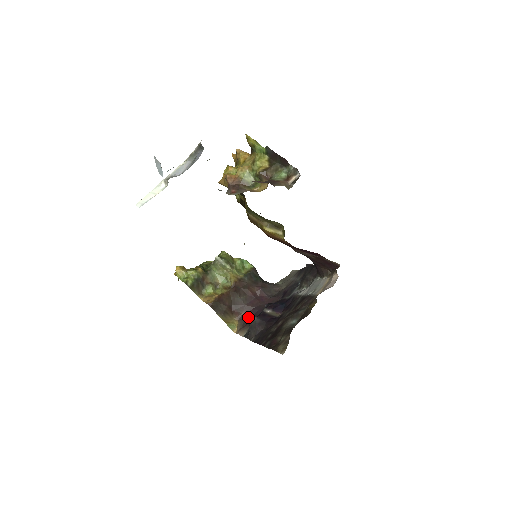
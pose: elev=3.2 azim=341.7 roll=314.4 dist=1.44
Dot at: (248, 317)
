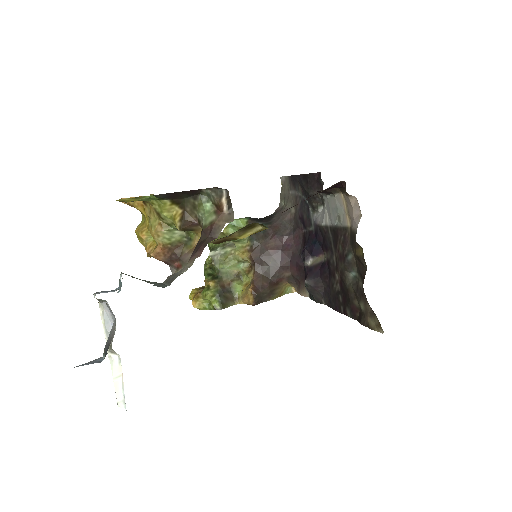
Dot at: (294, 274)
